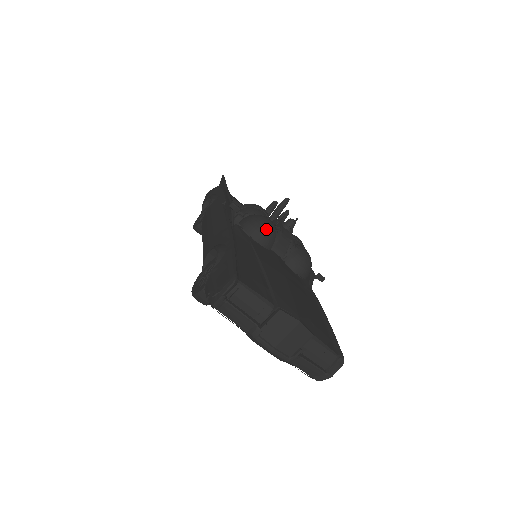
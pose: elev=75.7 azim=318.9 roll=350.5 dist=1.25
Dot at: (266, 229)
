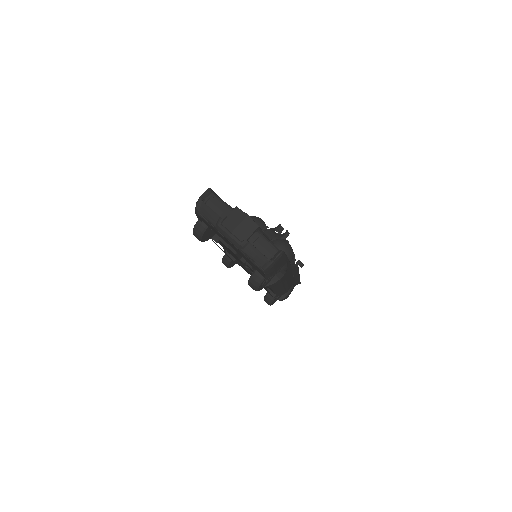
Dot at: (256, 220)
